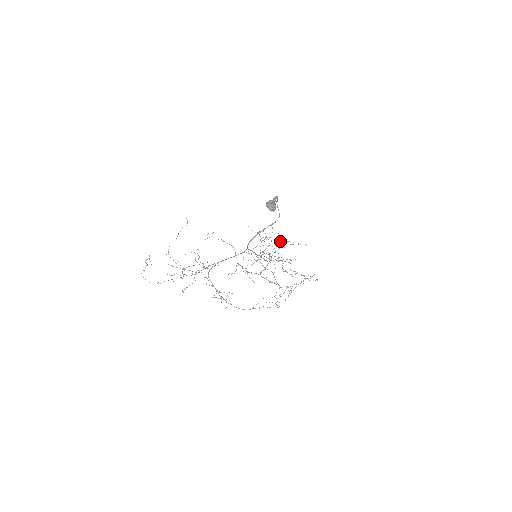
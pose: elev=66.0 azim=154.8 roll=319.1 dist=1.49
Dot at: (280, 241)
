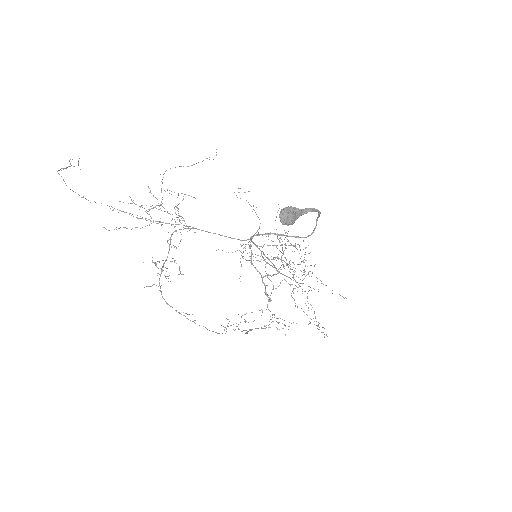
Dot at: (286, 264)
